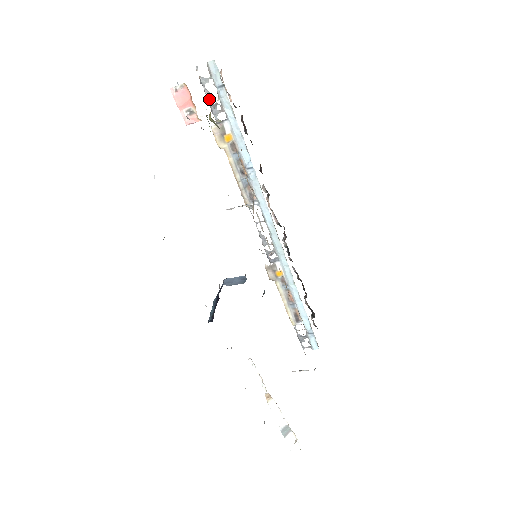
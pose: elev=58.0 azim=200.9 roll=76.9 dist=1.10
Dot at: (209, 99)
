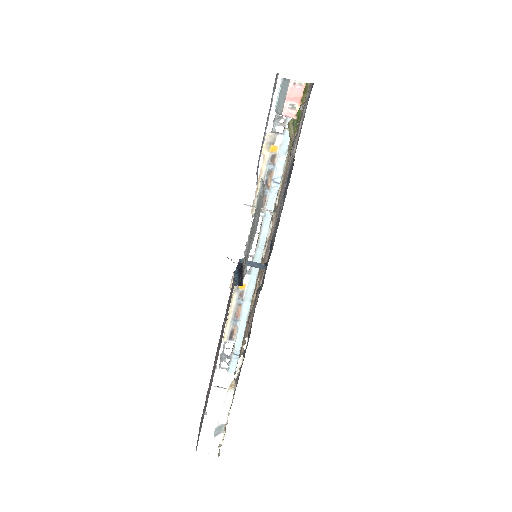
Dot at: occluded
